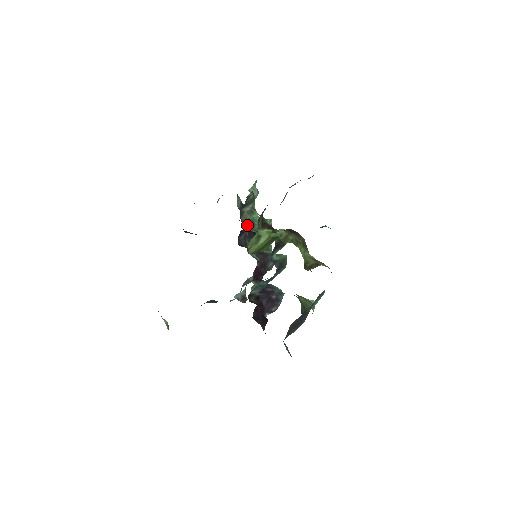
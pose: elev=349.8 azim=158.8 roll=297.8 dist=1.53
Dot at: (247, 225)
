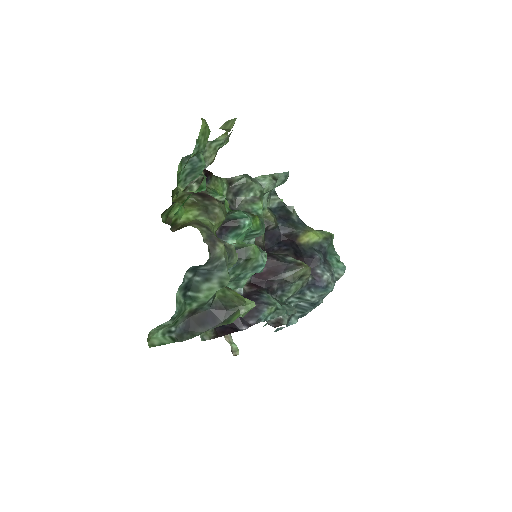
Dot at: occluded
